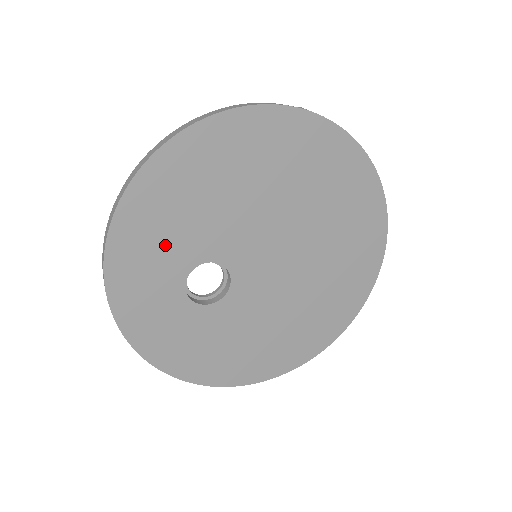
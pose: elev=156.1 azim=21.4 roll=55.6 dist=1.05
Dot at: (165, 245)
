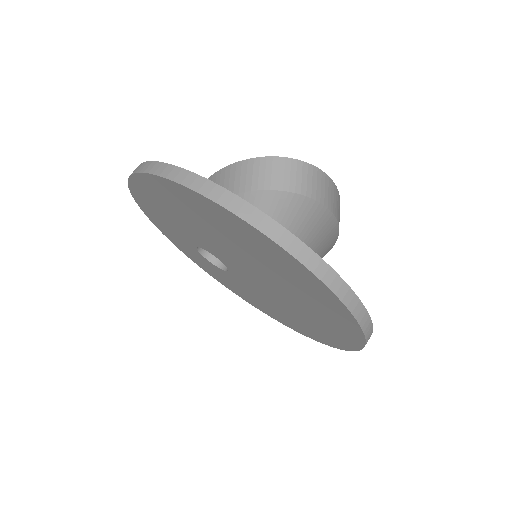
Dot at: (172, 227)
